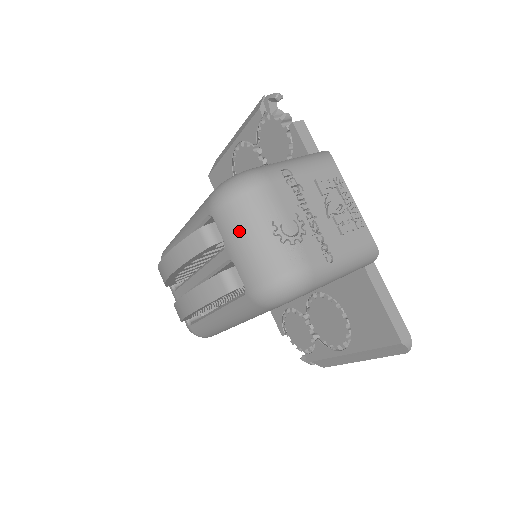
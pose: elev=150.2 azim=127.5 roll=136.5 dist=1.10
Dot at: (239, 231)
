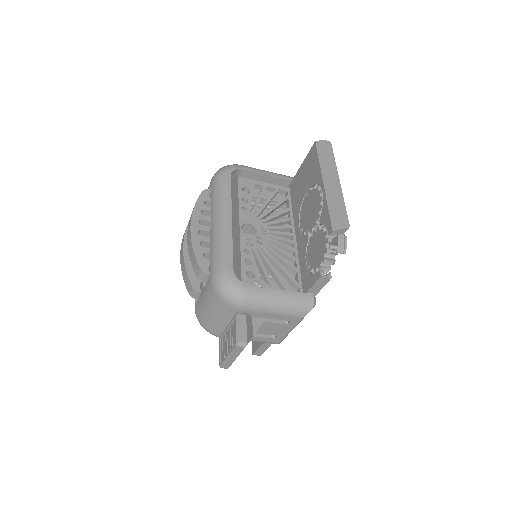
Dot at: occluded
